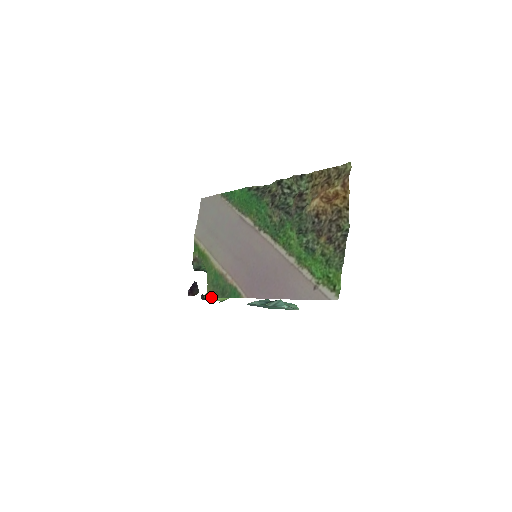
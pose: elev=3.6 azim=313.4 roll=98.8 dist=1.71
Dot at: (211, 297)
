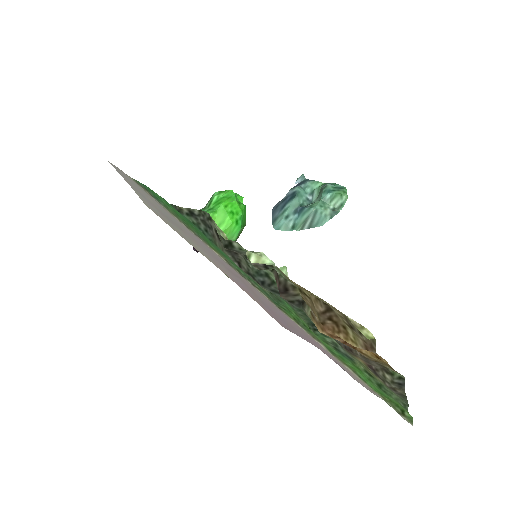
Dot at: occluded
